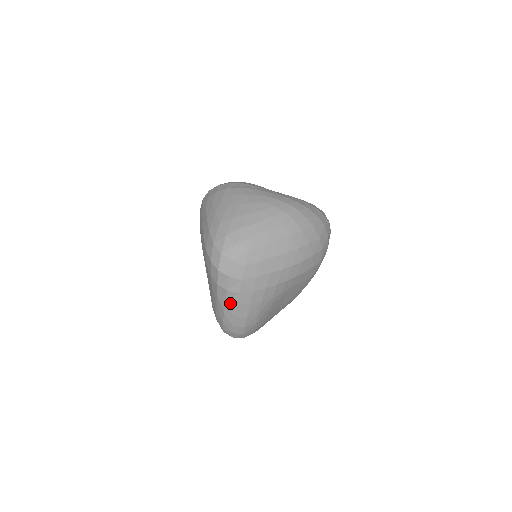
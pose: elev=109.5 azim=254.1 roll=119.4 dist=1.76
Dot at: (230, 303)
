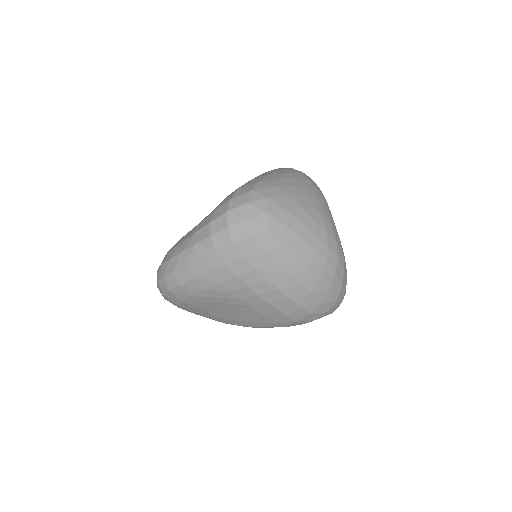
Dot at: (198, 249)
